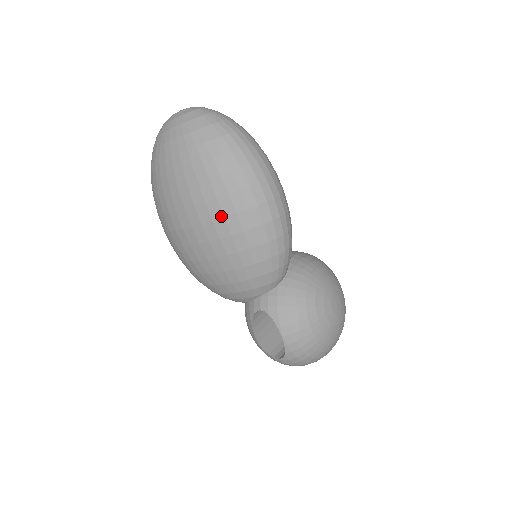
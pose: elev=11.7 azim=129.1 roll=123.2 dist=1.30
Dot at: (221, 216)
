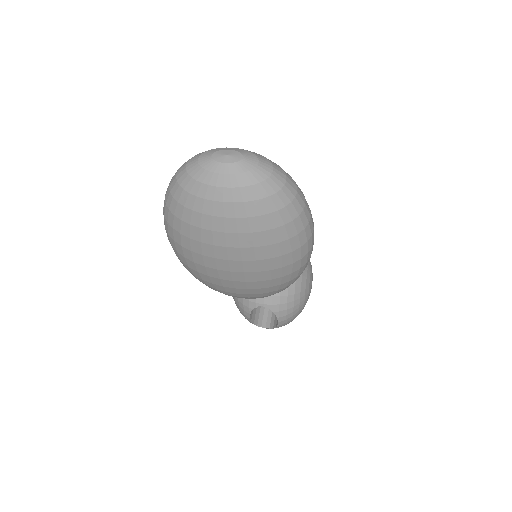
Dot at: (268, 269)
